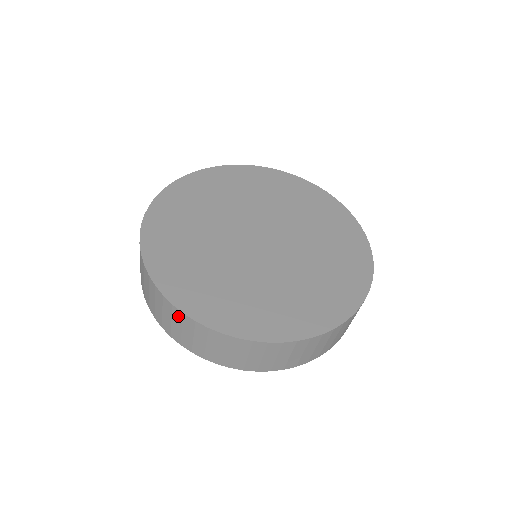
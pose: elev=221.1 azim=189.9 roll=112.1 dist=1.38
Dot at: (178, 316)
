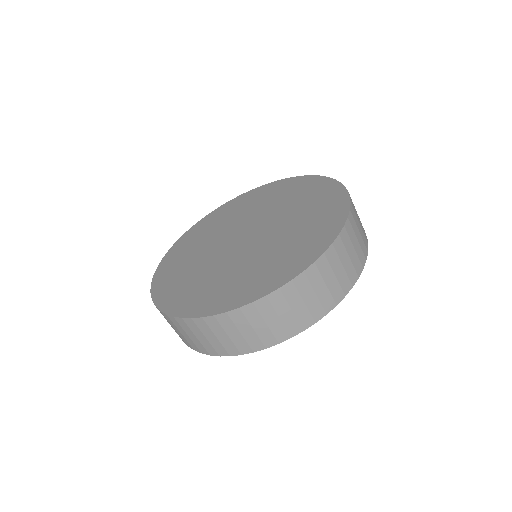
Dot at: (164, 316)
